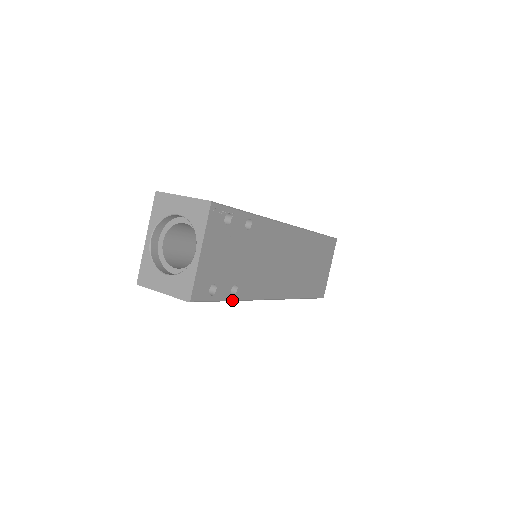
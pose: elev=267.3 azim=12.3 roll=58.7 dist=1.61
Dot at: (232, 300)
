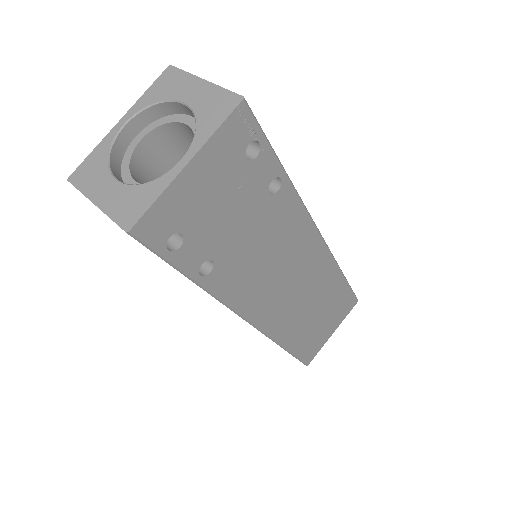
Dot at: (195, 281)
